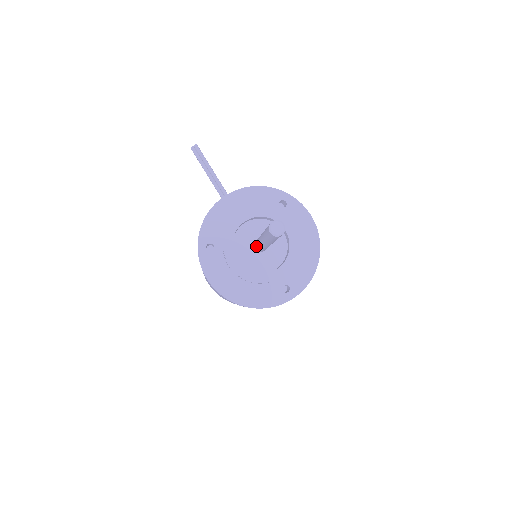
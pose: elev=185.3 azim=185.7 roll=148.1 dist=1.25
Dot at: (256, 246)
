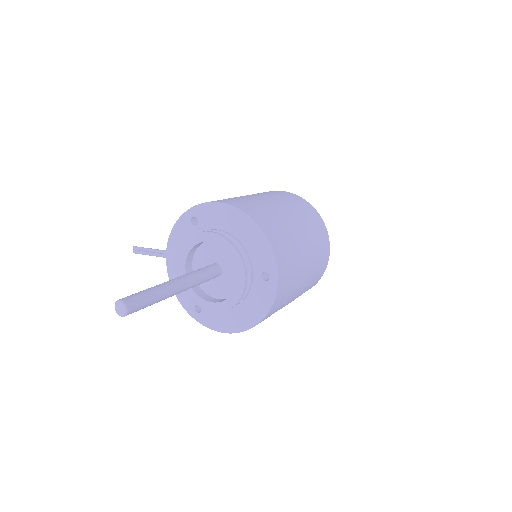
Dot at: occluded
